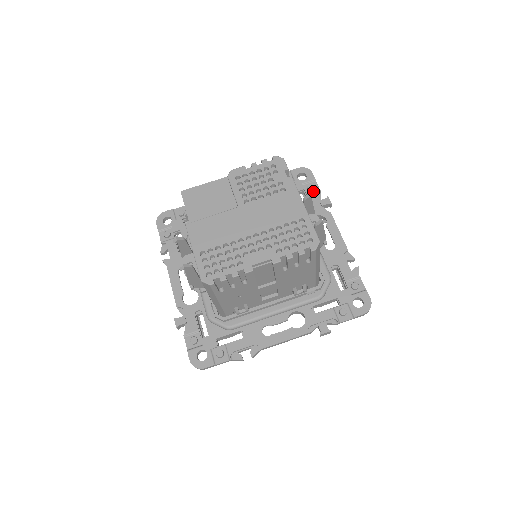
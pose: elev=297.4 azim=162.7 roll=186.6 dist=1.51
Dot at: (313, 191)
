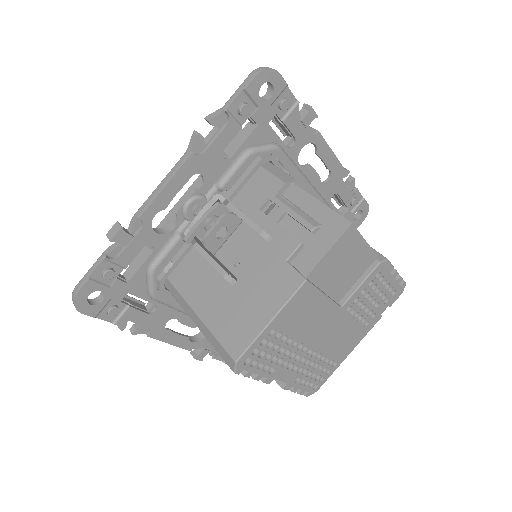
Dot at: occluded
